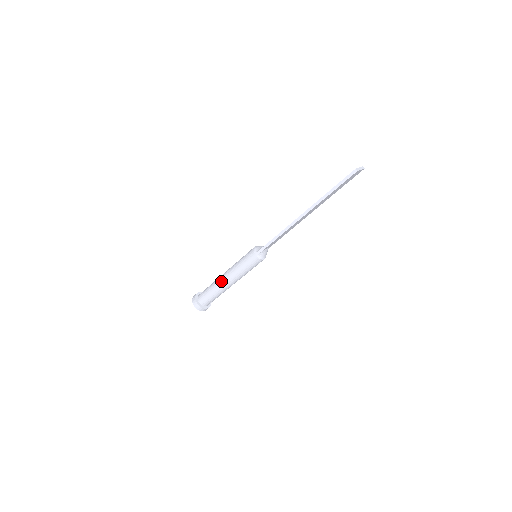
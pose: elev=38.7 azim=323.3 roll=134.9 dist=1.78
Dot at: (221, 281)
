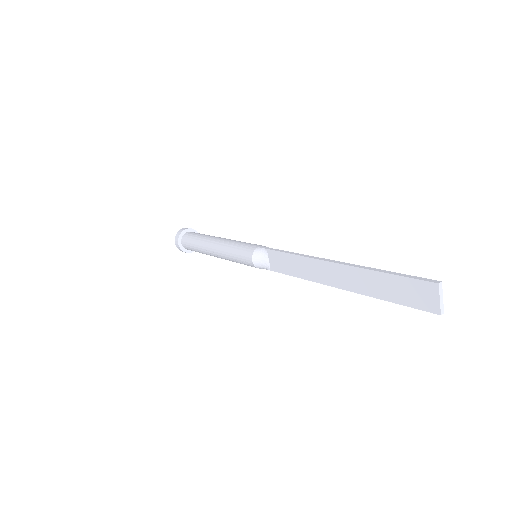
Dot at: occluded
